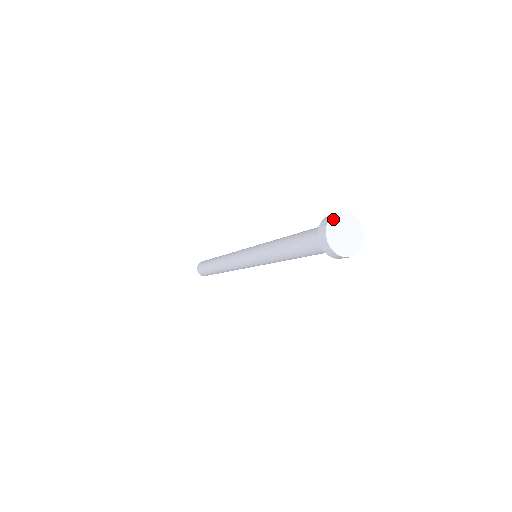
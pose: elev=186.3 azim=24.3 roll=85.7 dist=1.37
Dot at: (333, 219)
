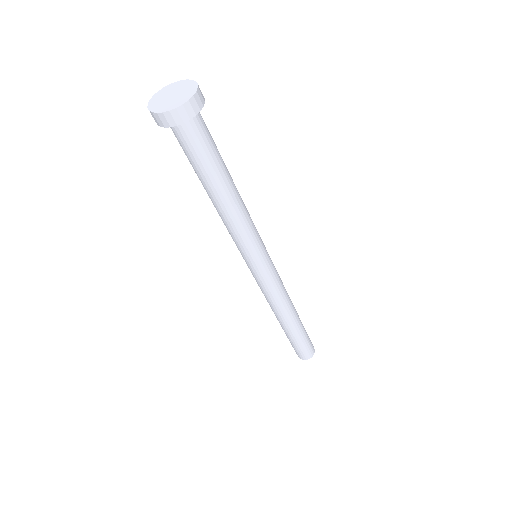
Dot at: (163, 90)
